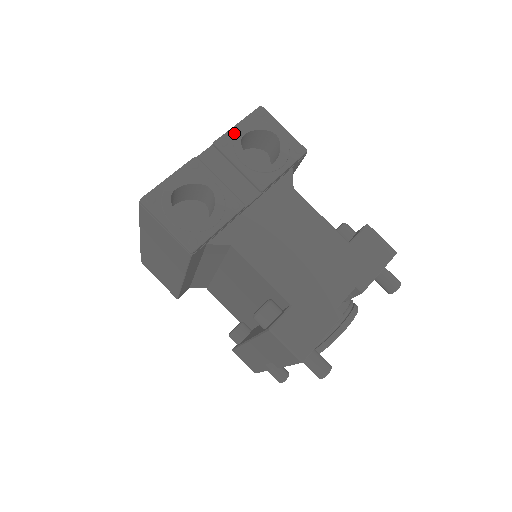
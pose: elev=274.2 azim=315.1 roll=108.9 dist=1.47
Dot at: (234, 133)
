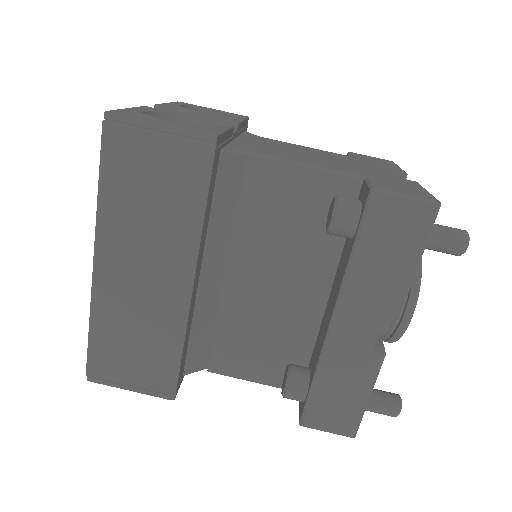
Dot at: (170, 105)
